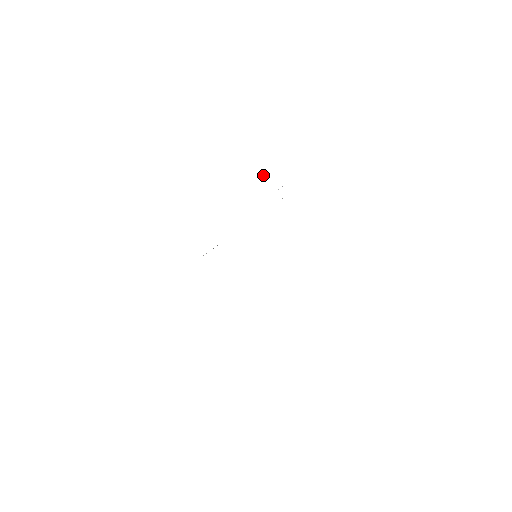
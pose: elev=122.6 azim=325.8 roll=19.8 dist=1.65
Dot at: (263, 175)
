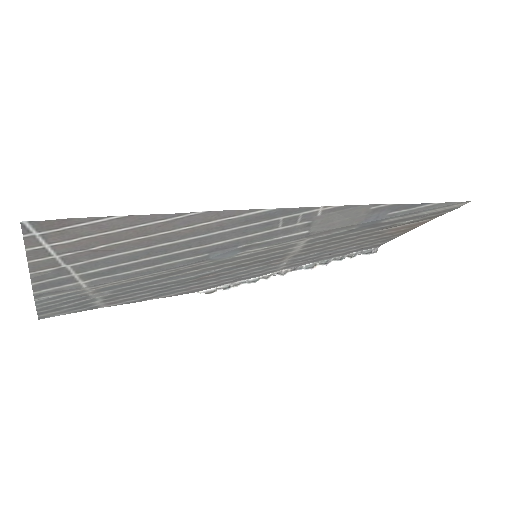
Dot at: occluded
